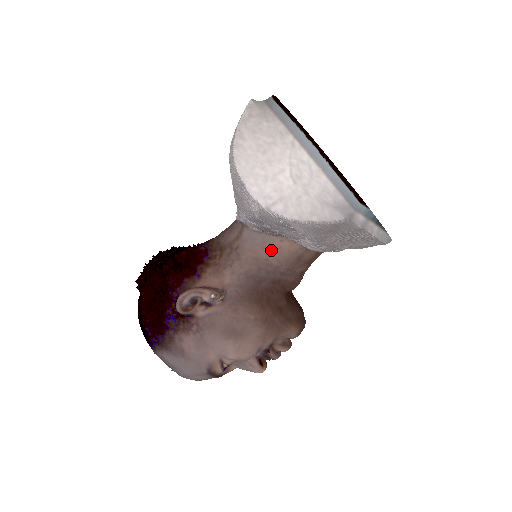
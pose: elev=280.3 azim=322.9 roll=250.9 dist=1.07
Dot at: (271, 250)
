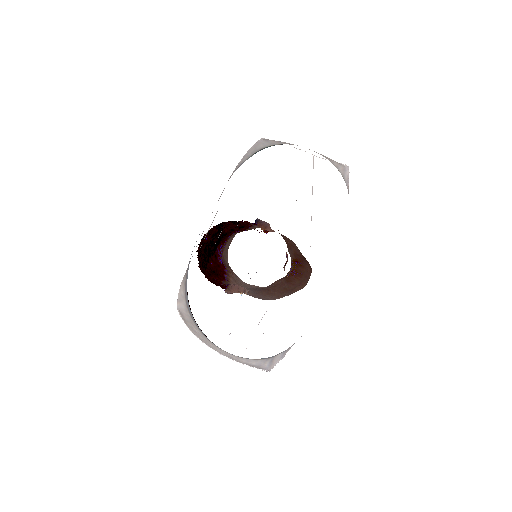
Dot at: (257, 286)
